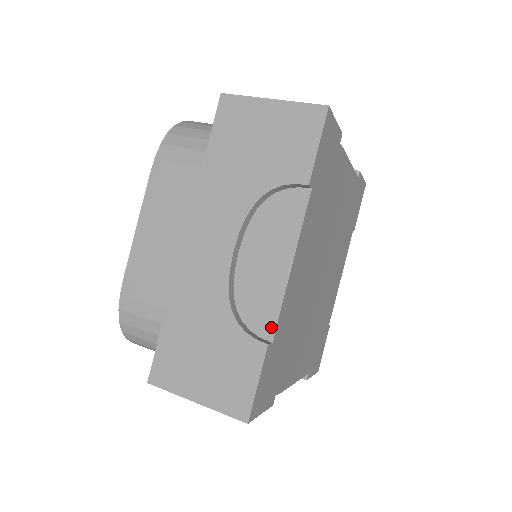
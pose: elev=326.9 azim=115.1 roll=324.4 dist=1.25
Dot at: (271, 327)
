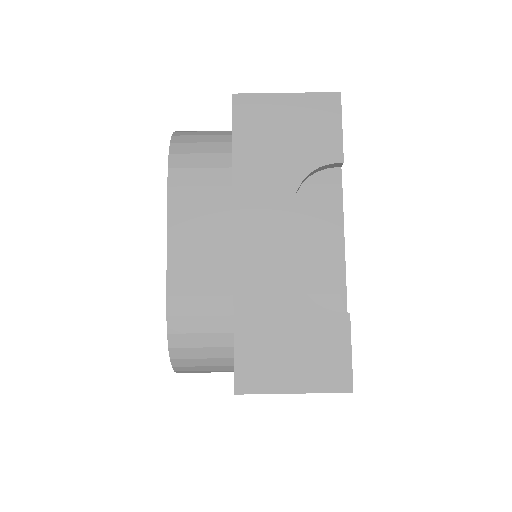
Dot at: (342, 298)
